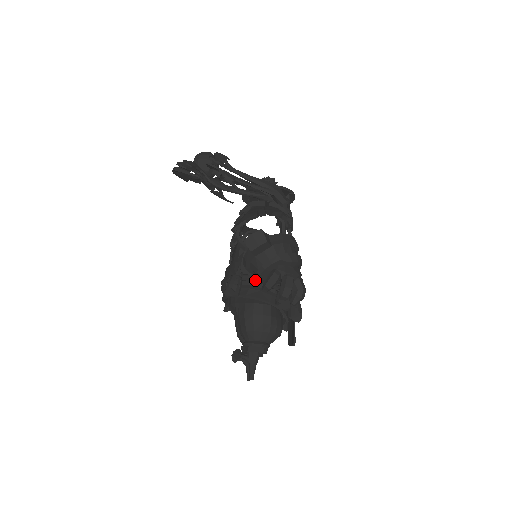
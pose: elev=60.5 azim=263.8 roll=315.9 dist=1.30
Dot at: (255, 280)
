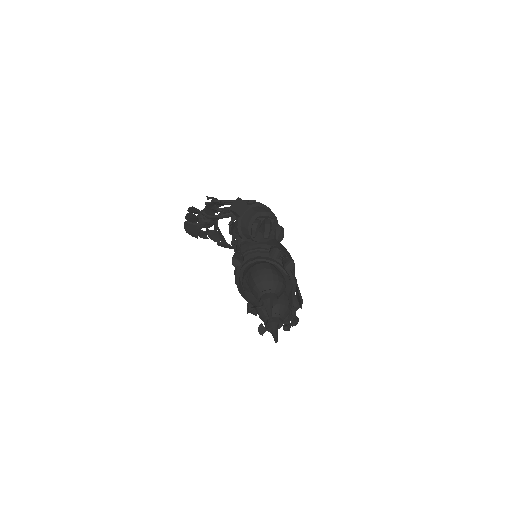
Dot at: (252, 250)
